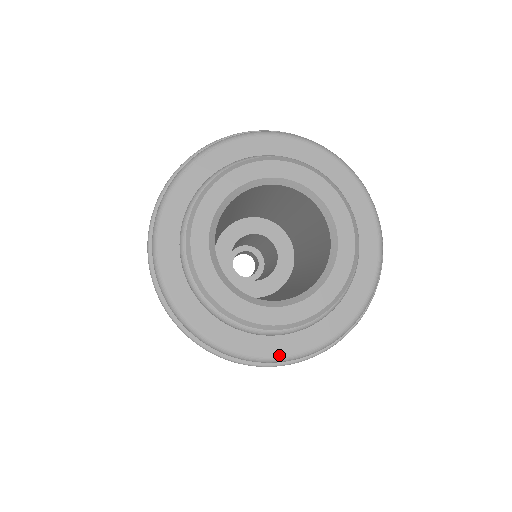
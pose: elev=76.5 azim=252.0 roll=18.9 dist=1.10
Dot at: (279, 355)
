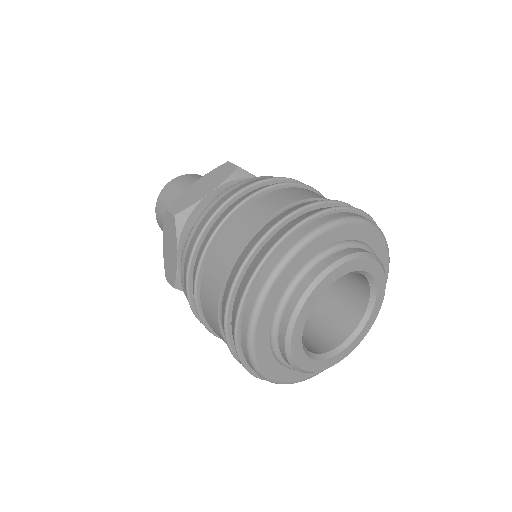
Dot at: (277, 380)
